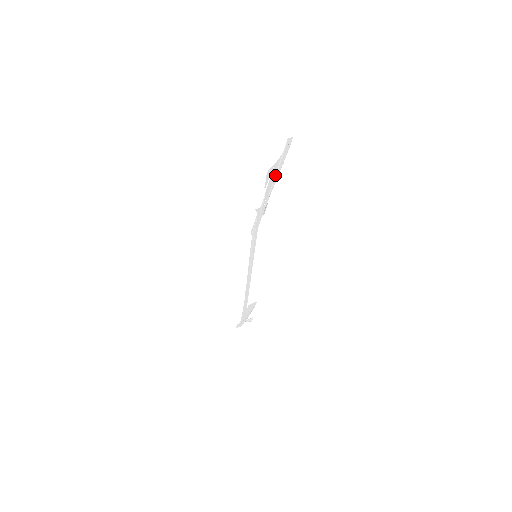
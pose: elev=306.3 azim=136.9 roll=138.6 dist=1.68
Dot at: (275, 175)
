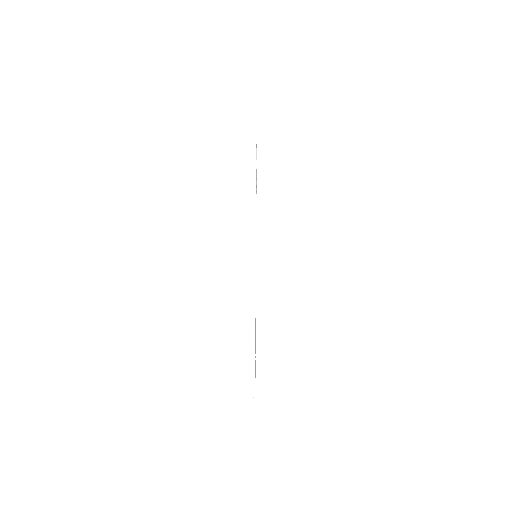
Dot at: occluded
